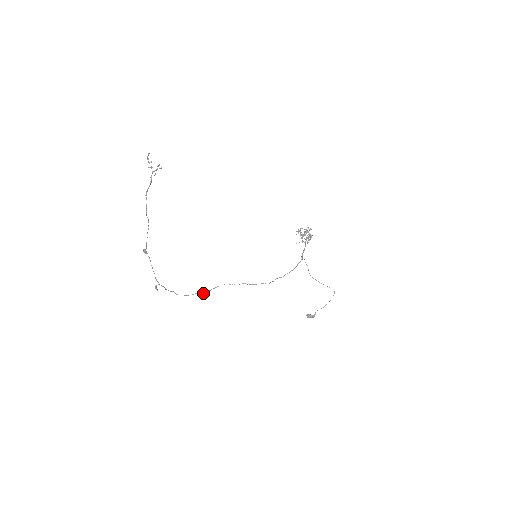
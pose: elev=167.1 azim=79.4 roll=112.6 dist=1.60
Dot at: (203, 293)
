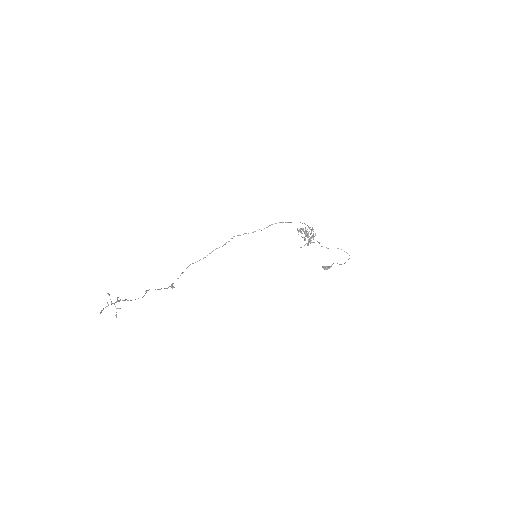
Dot at: (219, 247)
